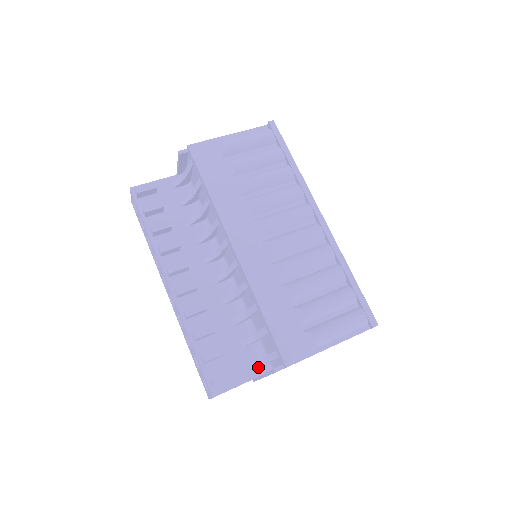
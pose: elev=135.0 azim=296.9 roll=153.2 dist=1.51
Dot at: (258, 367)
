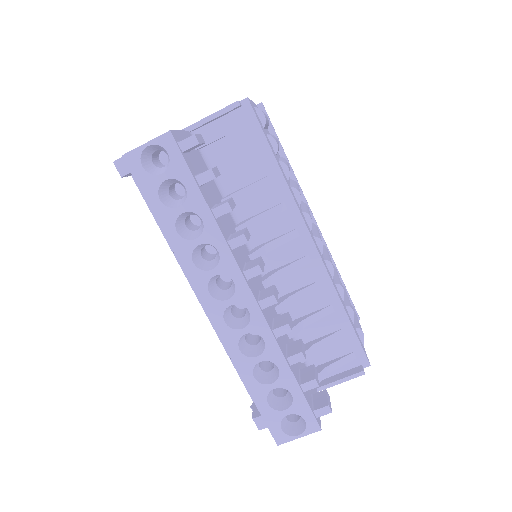
Dot at: occluded
